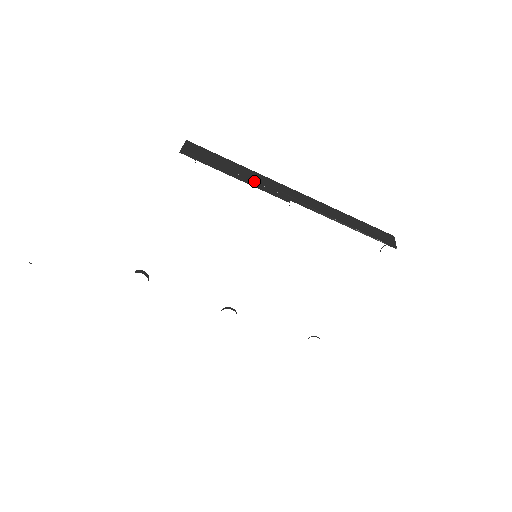
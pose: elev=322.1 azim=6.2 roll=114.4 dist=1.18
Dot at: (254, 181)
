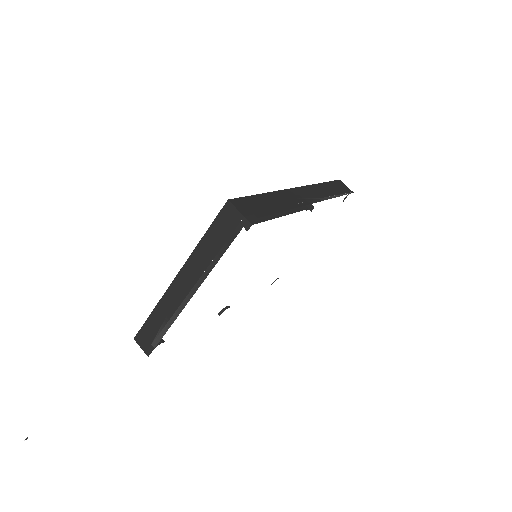
Dot at: (289, 205)
